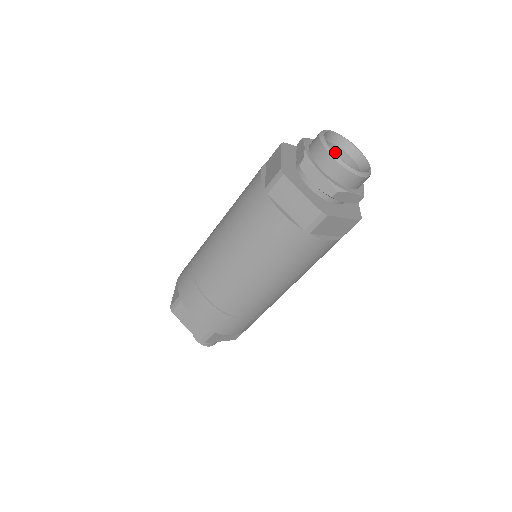
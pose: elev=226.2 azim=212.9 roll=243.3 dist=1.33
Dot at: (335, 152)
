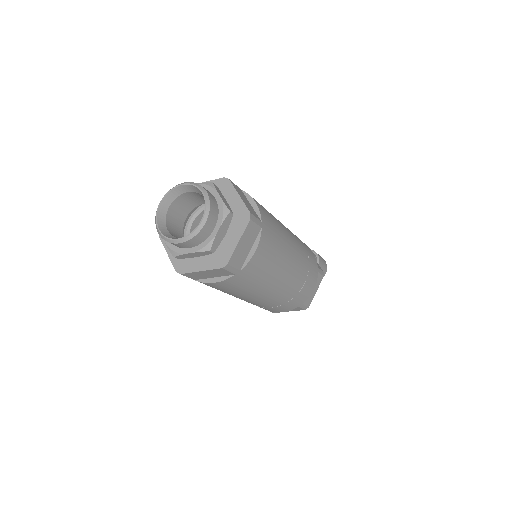
Dot at: (181, 199)
